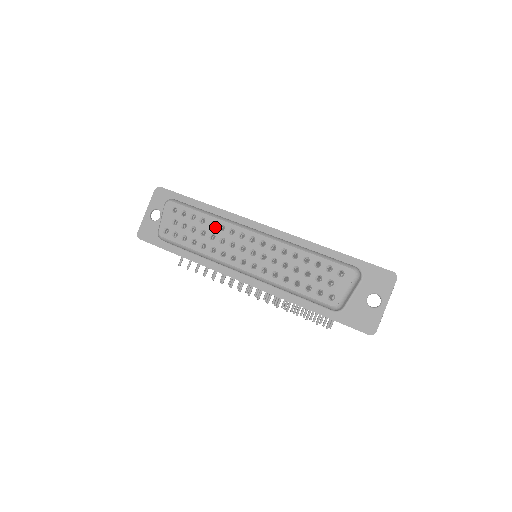
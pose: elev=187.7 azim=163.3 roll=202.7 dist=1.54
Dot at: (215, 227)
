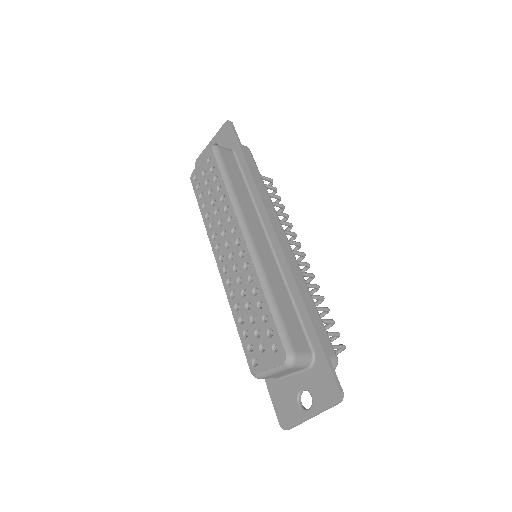
Dot at: (223, 203)
